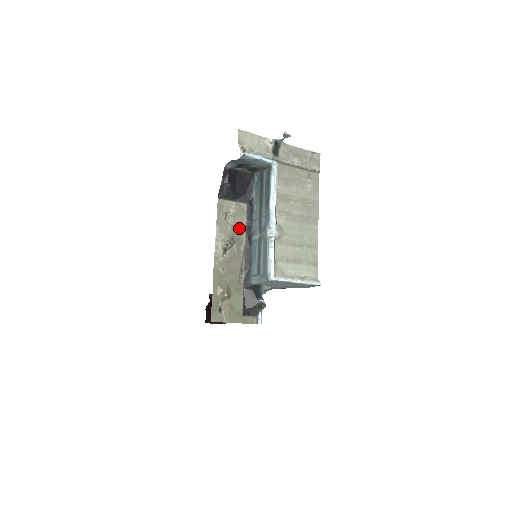
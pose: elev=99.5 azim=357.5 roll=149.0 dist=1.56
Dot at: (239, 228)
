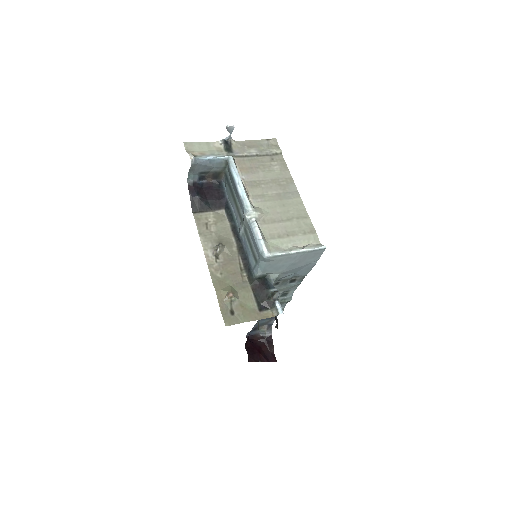
Dot at: (224, 232)
